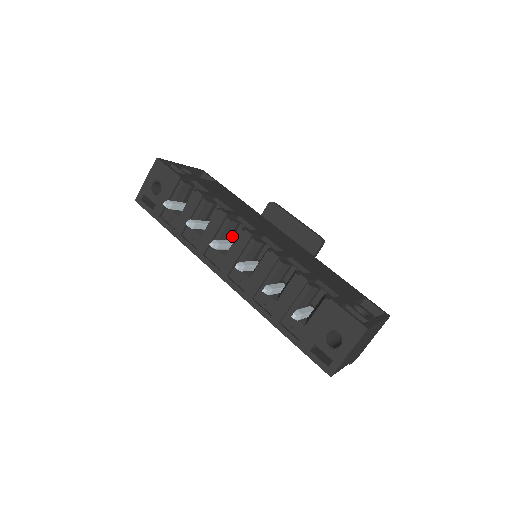
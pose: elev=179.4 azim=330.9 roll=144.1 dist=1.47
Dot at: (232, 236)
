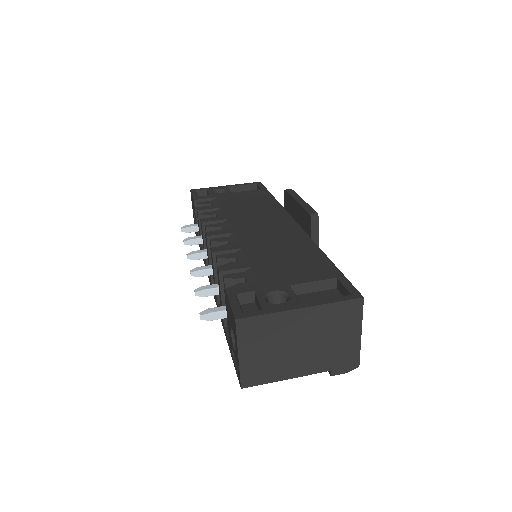
Dot at: occluded
